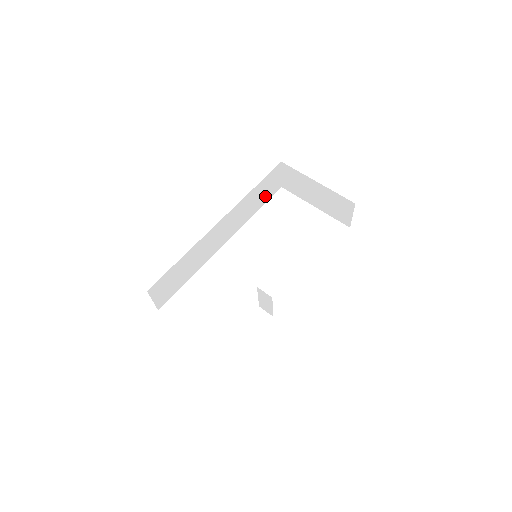
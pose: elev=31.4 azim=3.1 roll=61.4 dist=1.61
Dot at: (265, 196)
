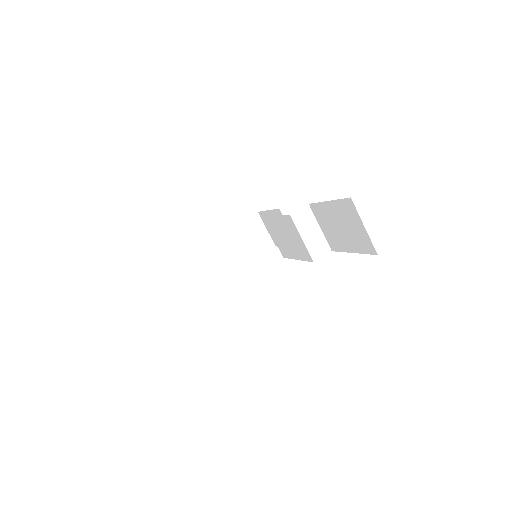
Dot at: occluded
